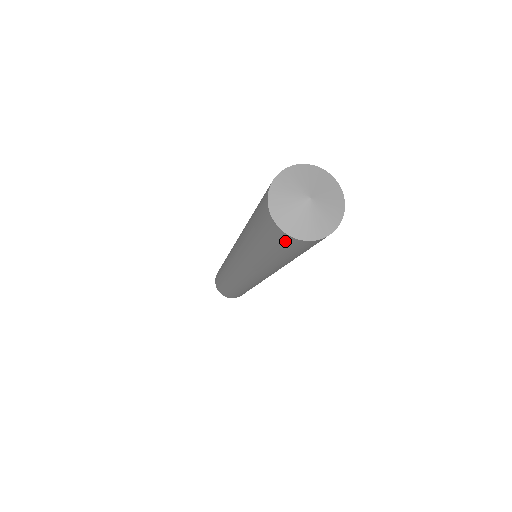
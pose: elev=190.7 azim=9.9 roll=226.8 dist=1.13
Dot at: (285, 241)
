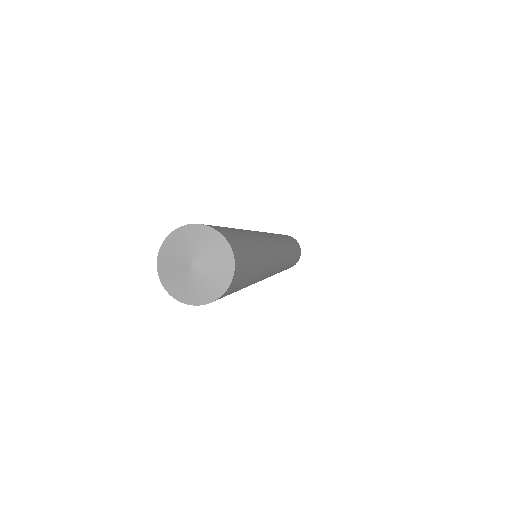
Dot at: occluded
